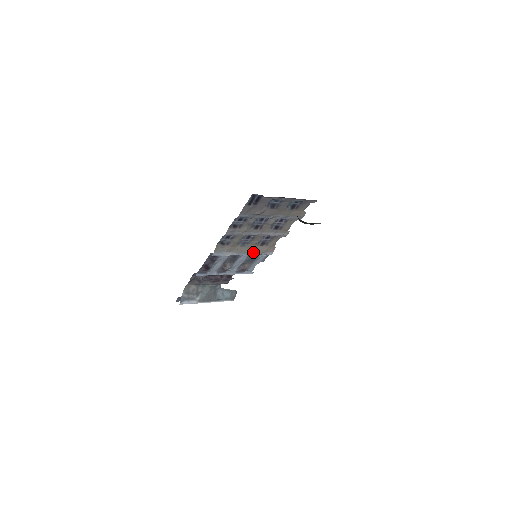
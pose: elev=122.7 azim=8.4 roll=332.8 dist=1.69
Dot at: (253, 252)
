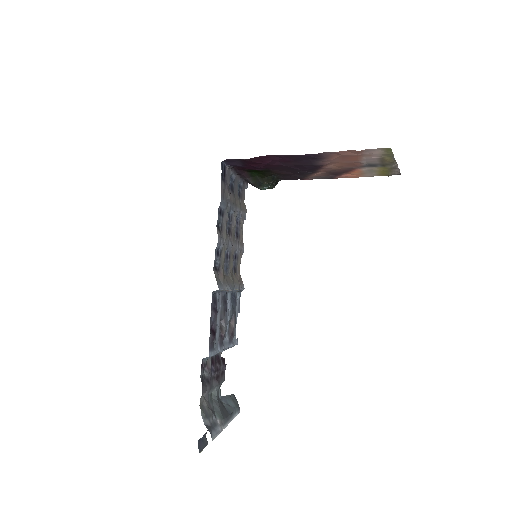
Dot at: (234, 285)
